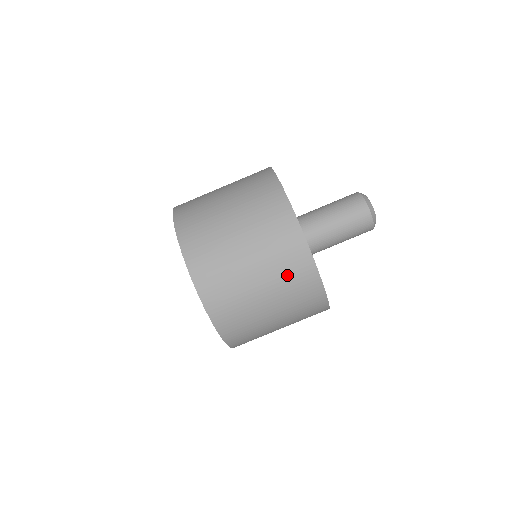
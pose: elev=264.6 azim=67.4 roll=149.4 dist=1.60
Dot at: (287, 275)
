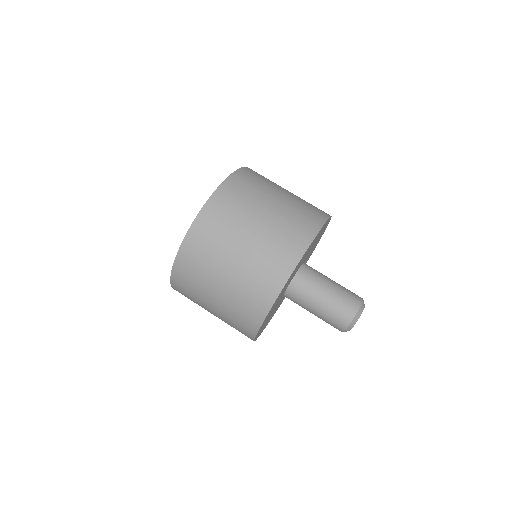
Dot at: (238, 312)
